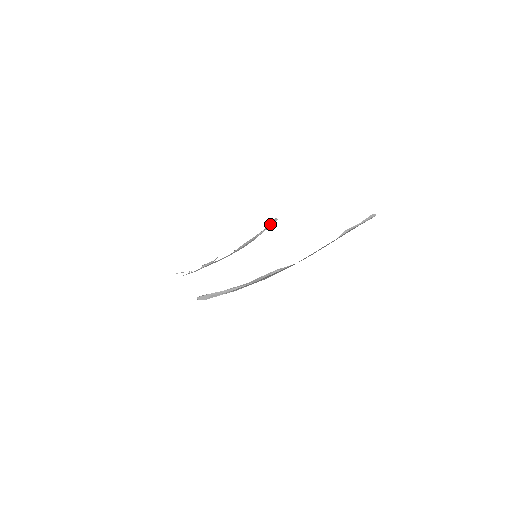
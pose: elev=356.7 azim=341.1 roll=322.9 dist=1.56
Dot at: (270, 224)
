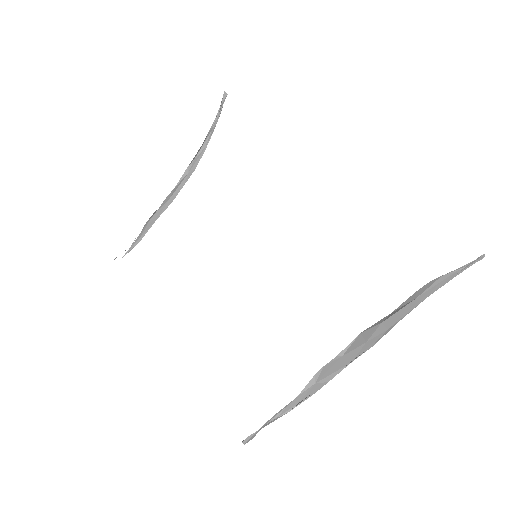
Dot at: (219, 109)
